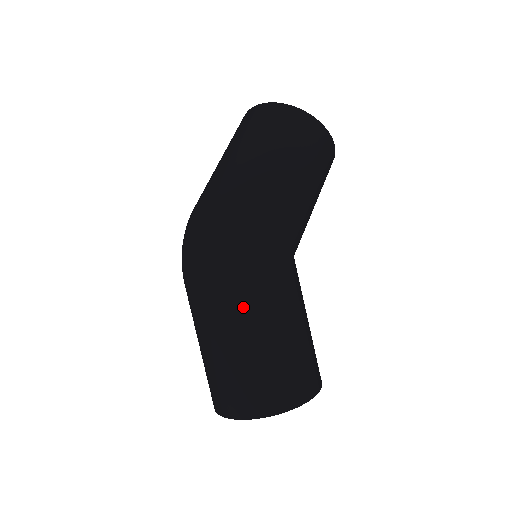
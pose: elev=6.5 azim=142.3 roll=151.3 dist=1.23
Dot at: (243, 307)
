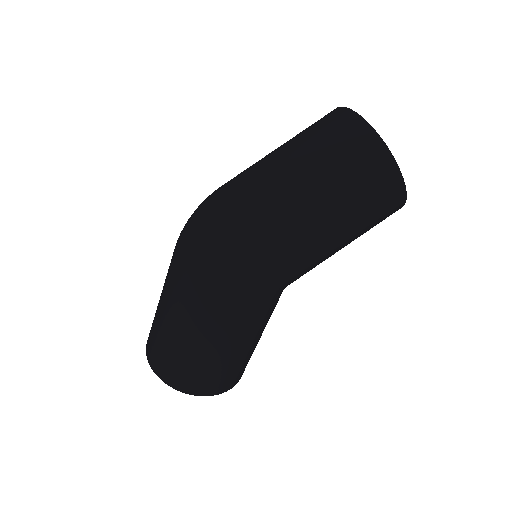
Dot at: (207, 319)
